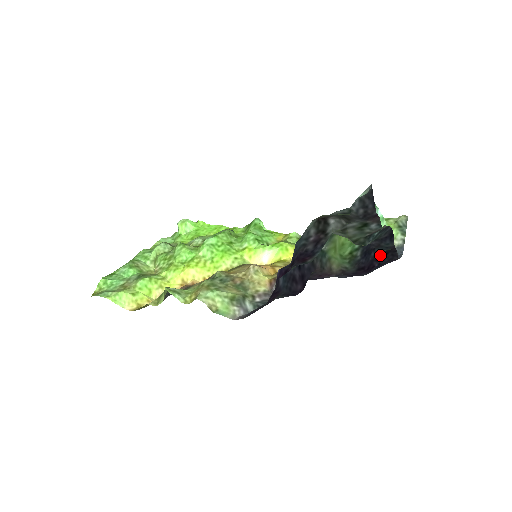
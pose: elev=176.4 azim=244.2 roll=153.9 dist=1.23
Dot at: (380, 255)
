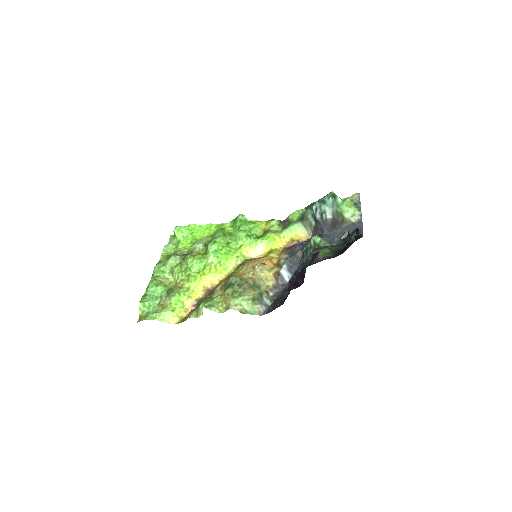
Dot at: occluded
